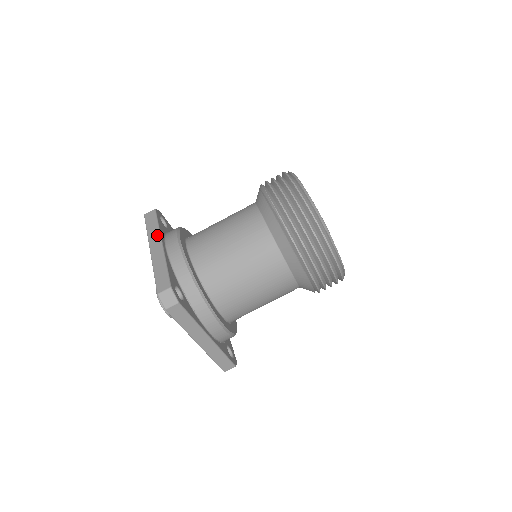
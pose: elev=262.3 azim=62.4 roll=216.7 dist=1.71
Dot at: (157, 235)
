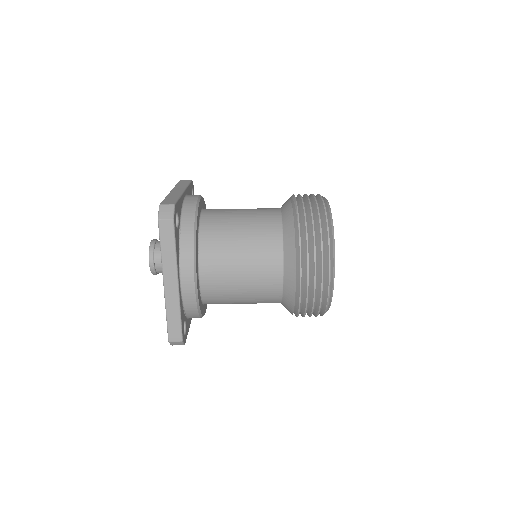
Dot at: (184, 187)
